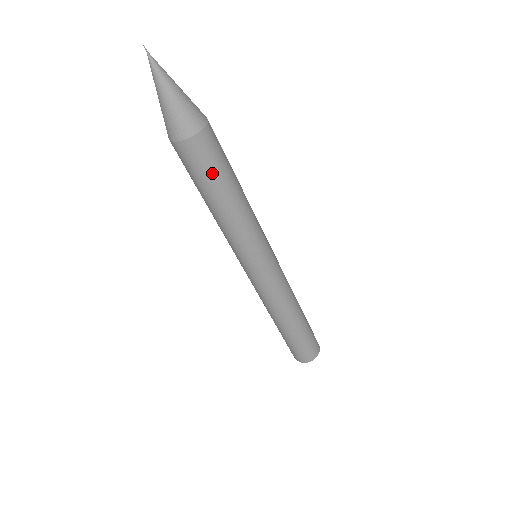
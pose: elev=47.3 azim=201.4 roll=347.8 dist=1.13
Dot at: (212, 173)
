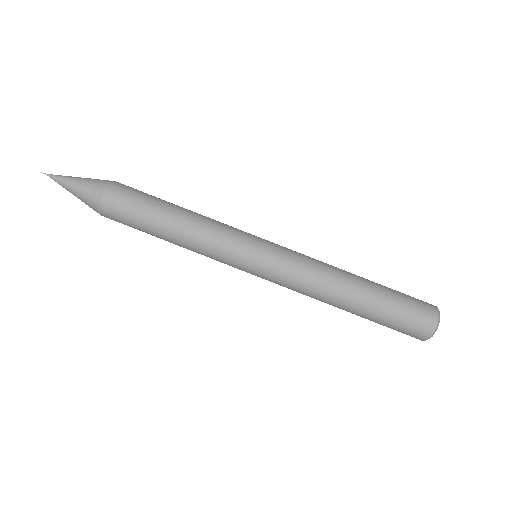
Dot at: (146, 198)
